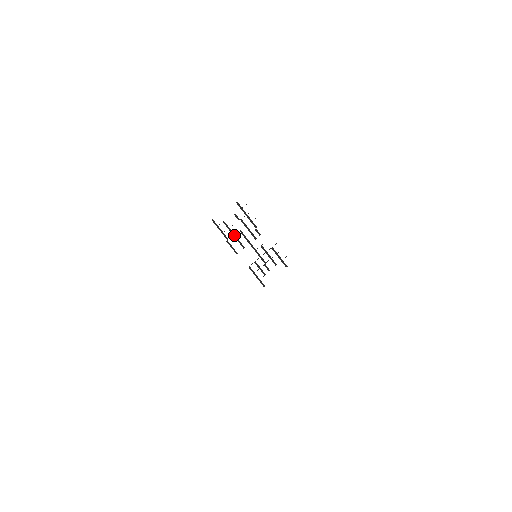
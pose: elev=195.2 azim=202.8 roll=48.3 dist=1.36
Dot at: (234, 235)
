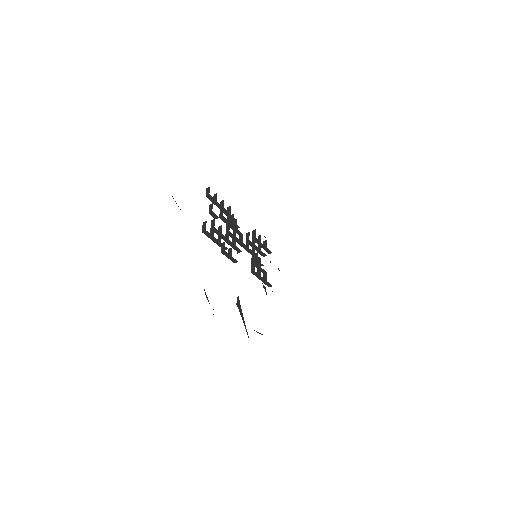
Dot at: (227, 241)
